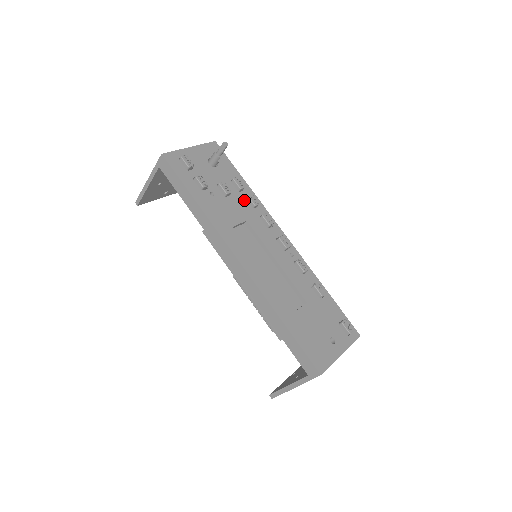
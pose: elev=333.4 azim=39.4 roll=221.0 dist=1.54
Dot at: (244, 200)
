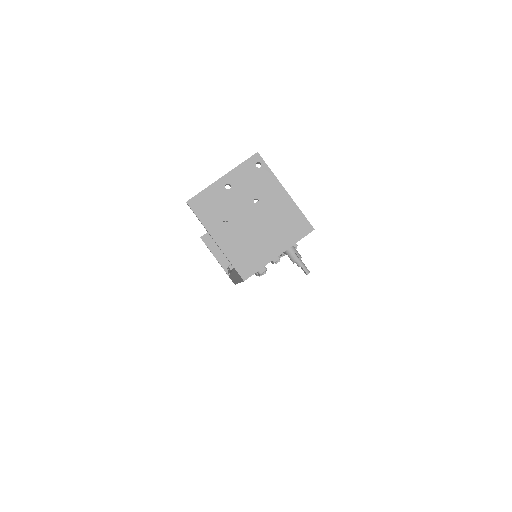
Dot at: occluded
